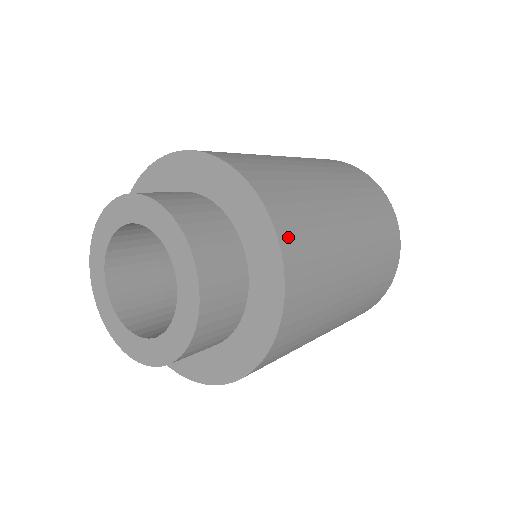
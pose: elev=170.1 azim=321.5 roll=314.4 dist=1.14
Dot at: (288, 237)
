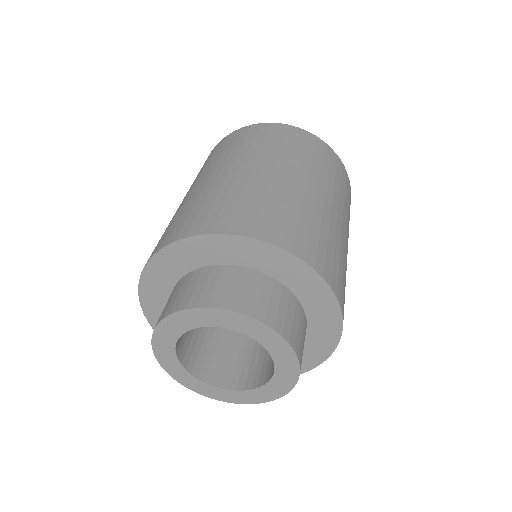
Dot at: (341, 299)
